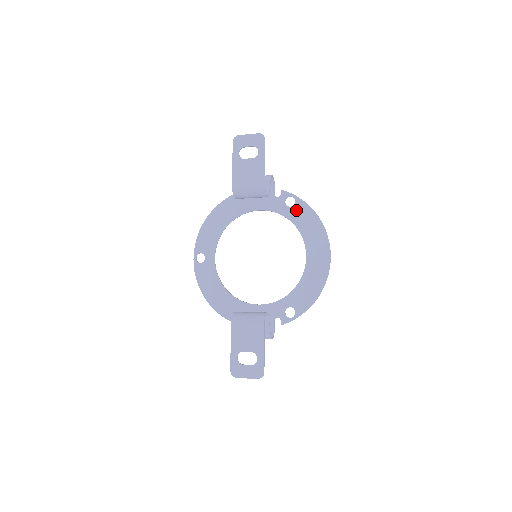
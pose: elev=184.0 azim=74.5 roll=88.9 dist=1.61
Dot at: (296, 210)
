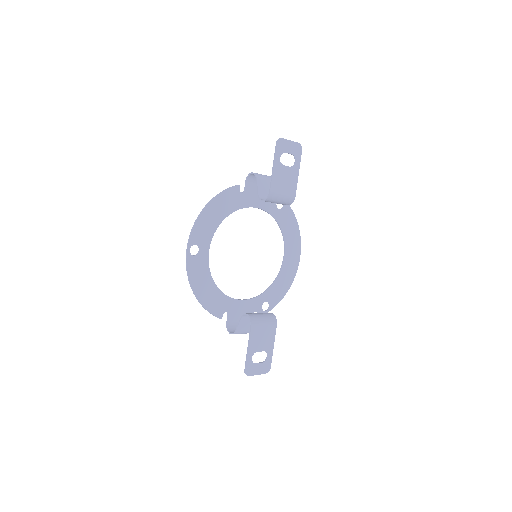
Dot at: (283, 213)
